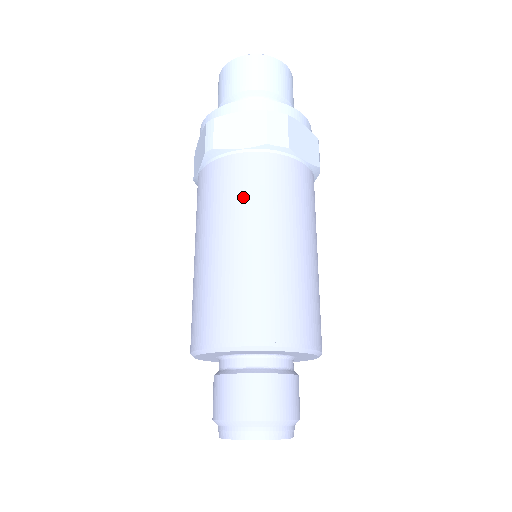
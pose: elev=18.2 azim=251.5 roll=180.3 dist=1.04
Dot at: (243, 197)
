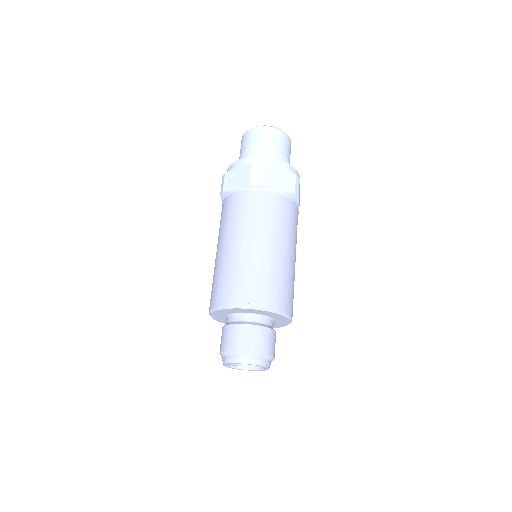
Dot at: (234, 219)
